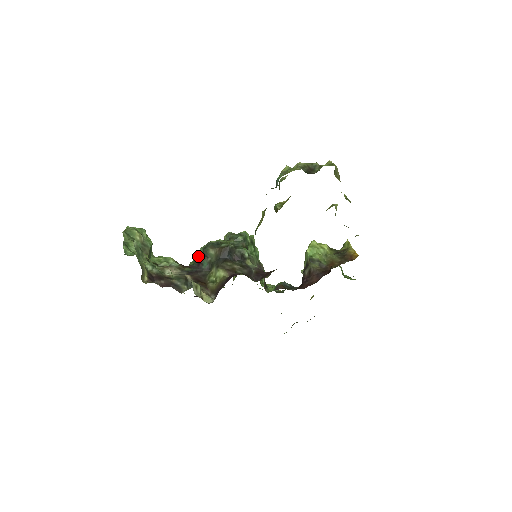
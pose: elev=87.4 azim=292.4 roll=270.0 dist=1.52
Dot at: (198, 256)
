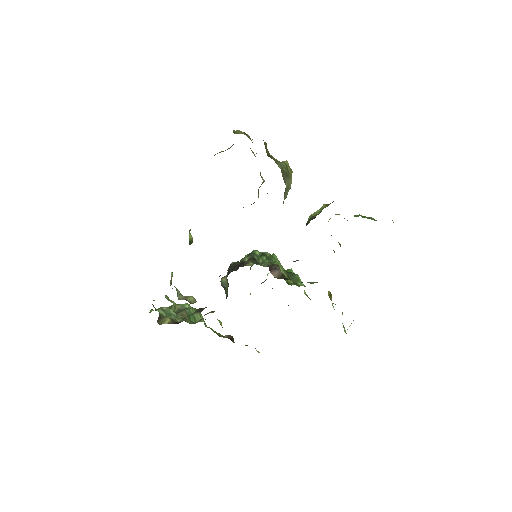
Dot at: occluded
